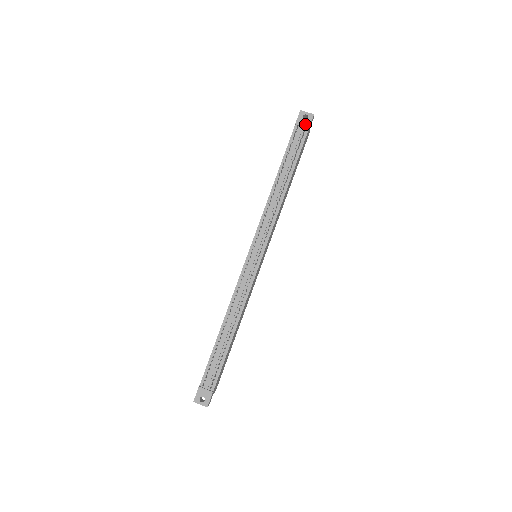
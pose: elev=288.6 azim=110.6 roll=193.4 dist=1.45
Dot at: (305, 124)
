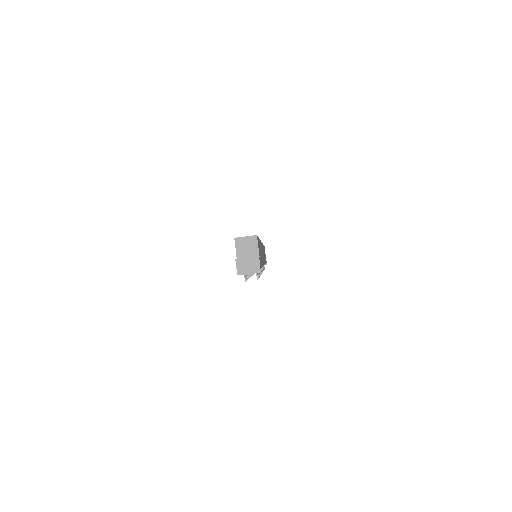
Dot at: occluded
